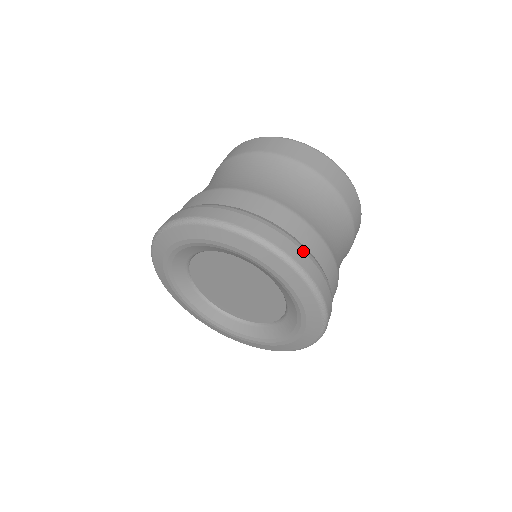
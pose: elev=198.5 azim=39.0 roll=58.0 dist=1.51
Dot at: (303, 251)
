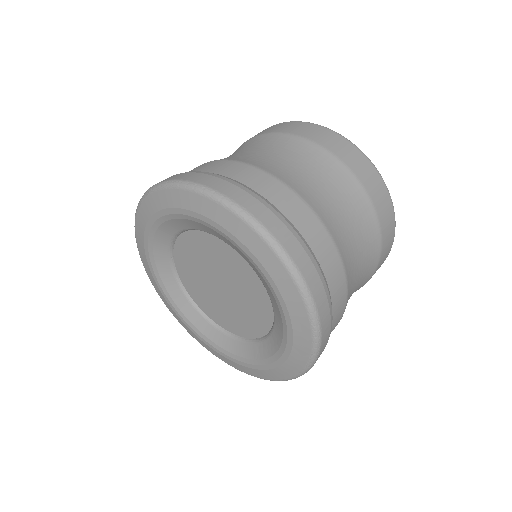
Dot at: (276, 215)
